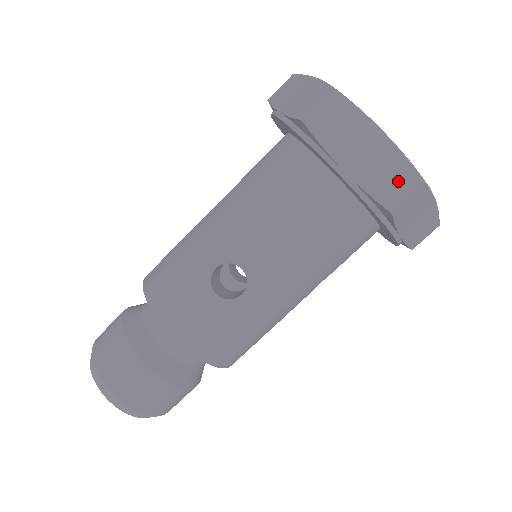
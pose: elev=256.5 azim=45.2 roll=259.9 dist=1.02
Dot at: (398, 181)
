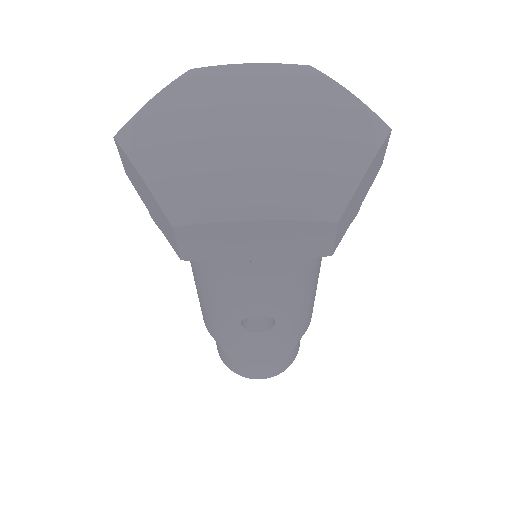
Dot at: (311, 238)
